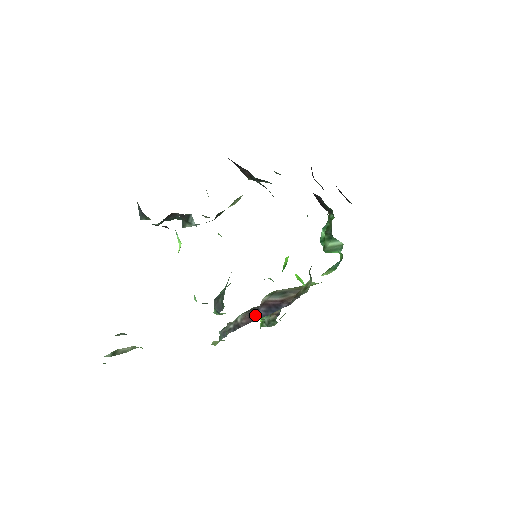
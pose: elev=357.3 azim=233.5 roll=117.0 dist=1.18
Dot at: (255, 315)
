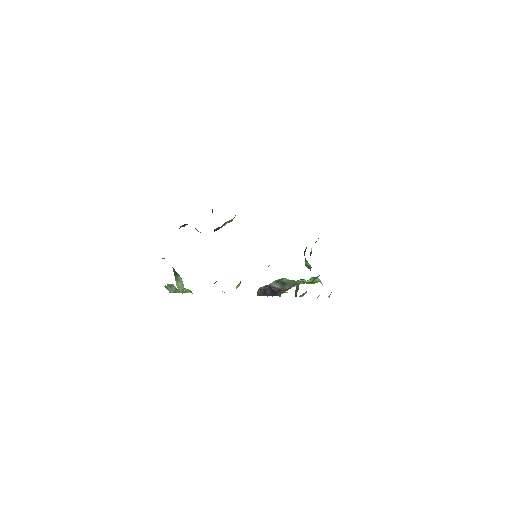
Dot at: (266, 292)
